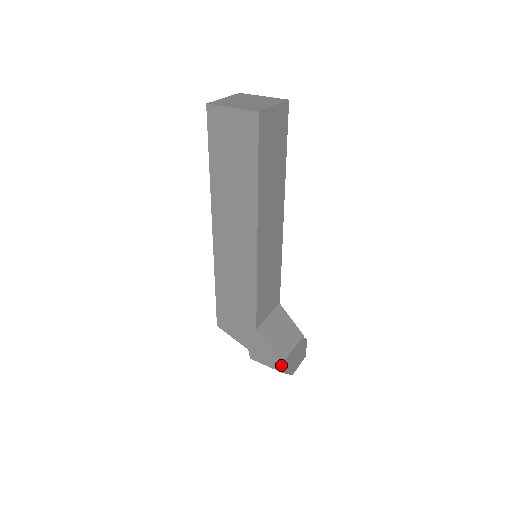
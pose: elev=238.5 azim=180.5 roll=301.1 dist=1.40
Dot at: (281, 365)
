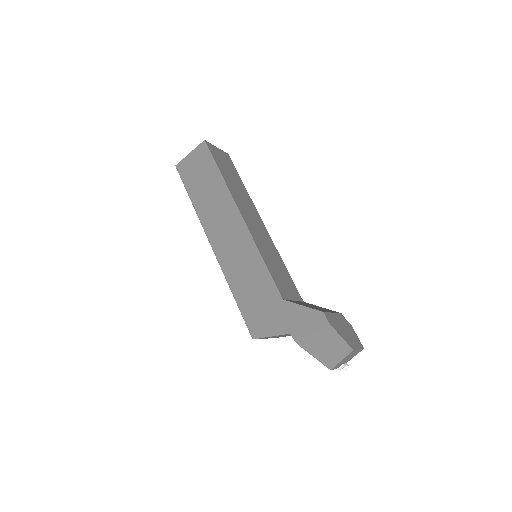
Dot at: (323, 315)
